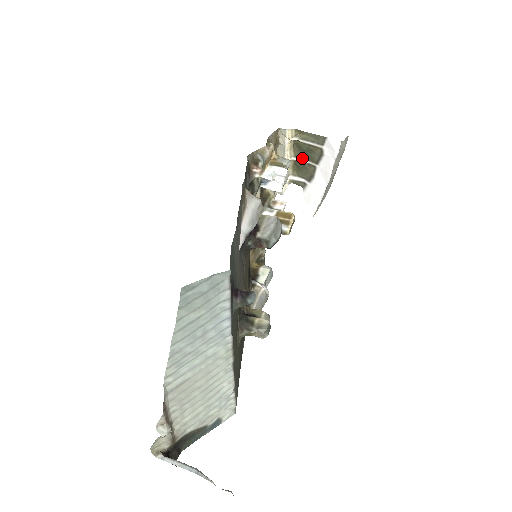
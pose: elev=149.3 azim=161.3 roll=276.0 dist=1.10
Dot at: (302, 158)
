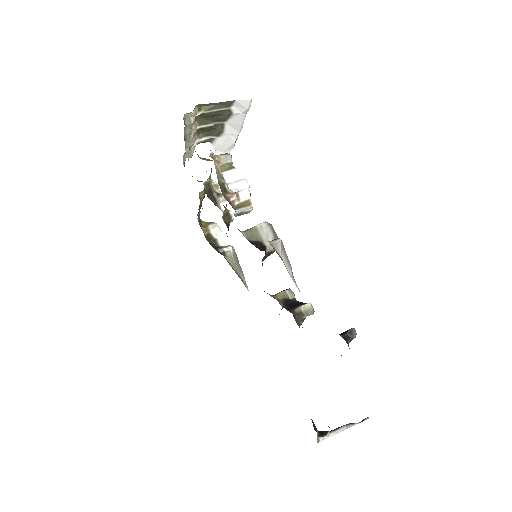
Dot at: (208, 123)
